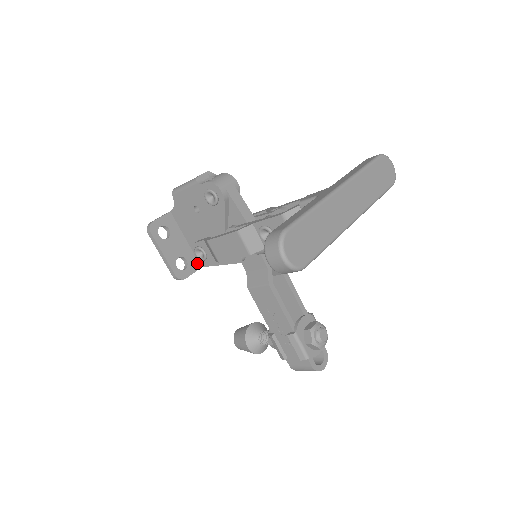
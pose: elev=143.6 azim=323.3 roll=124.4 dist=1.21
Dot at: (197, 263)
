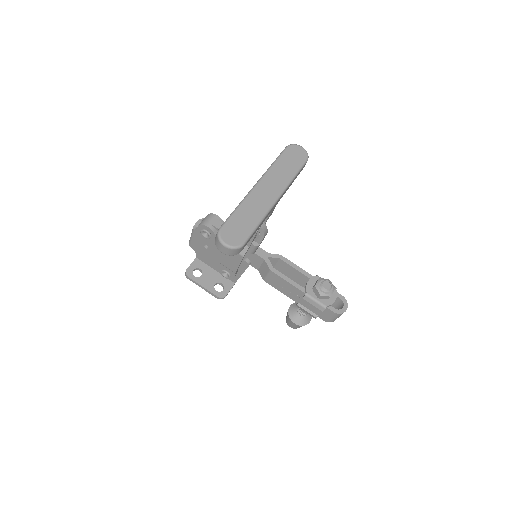
Dot at: (230, 282)
